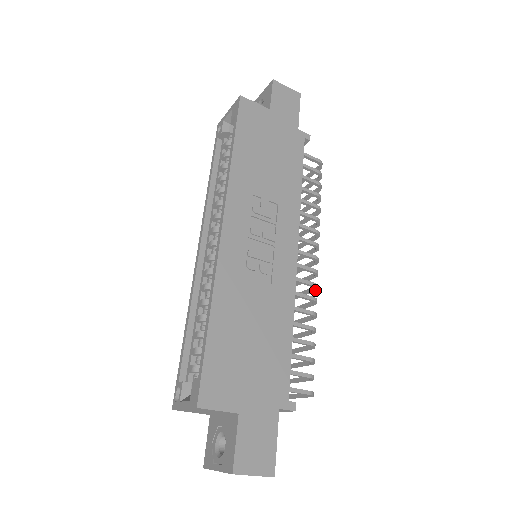
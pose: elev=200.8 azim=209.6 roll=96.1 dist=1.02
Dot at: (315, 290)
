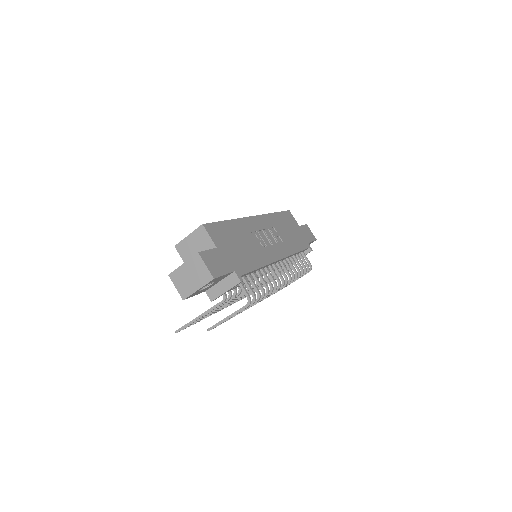
Dot at: (278, 289)
